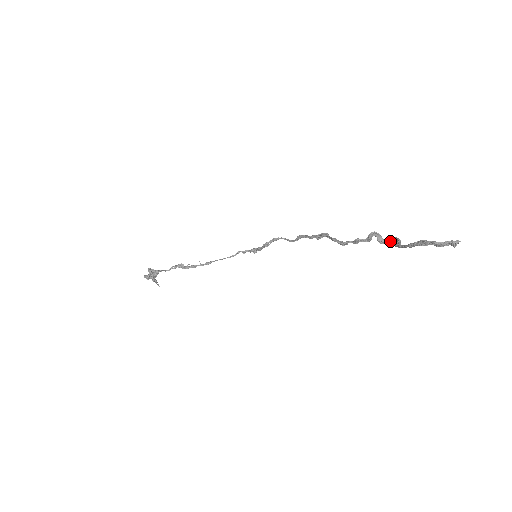
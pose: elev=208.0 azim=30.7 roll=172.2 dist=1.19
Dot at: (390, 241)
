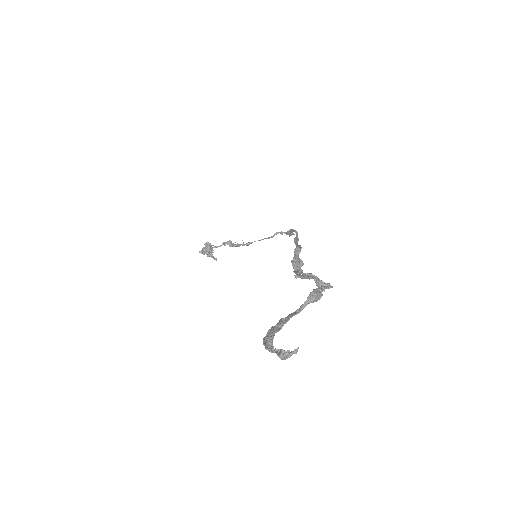
Dot at: (319, 289)
